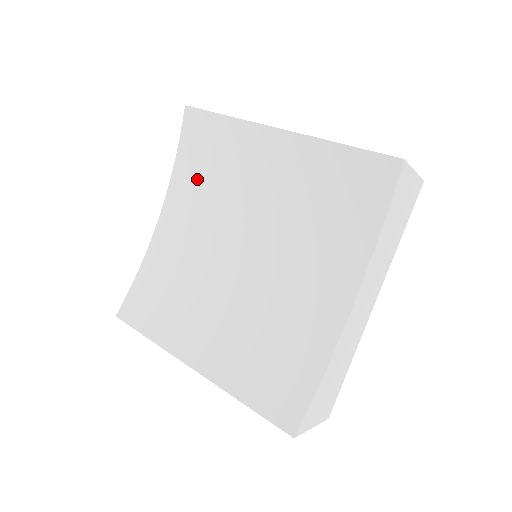
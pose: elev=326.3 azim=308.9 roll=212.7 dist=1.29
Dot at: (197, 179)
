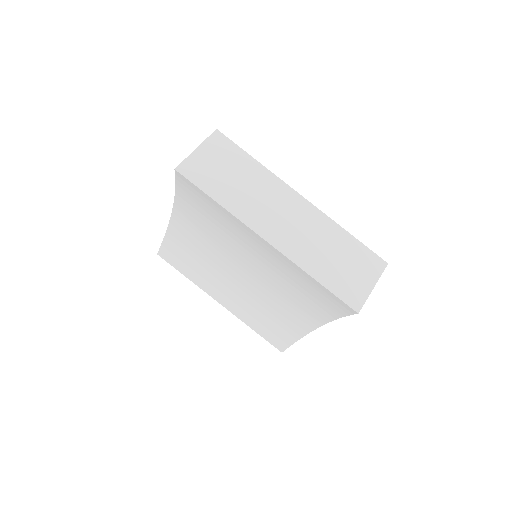
Dot at: (200, 213)
